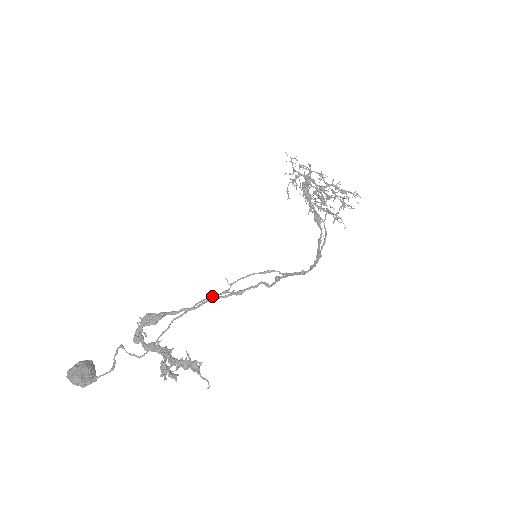
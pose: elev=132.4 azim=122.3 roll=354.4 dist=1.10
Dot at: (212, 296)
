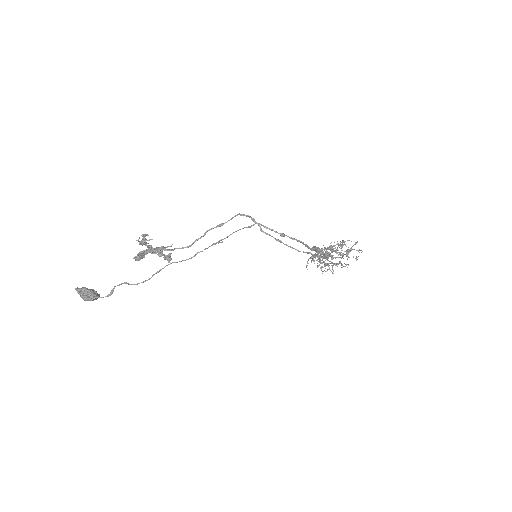
Dot at: (205, 249)
